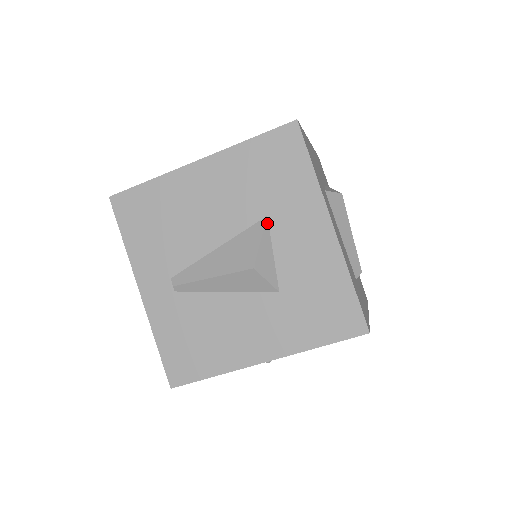
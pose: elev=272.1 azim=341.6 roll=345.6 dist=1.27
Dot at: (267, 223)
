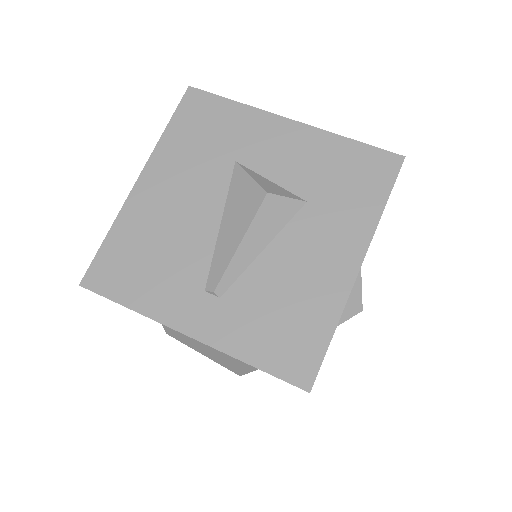
Dot at: (241, 165)
